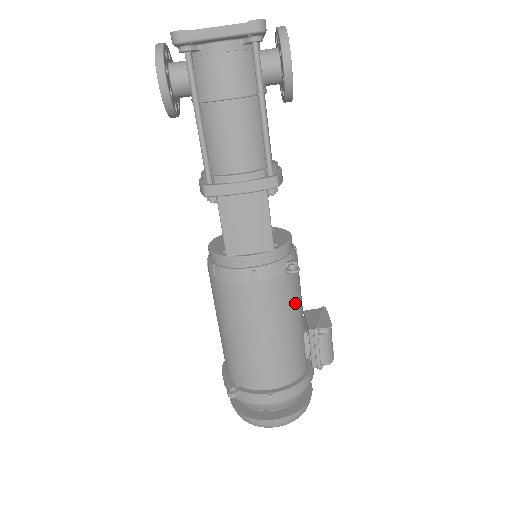
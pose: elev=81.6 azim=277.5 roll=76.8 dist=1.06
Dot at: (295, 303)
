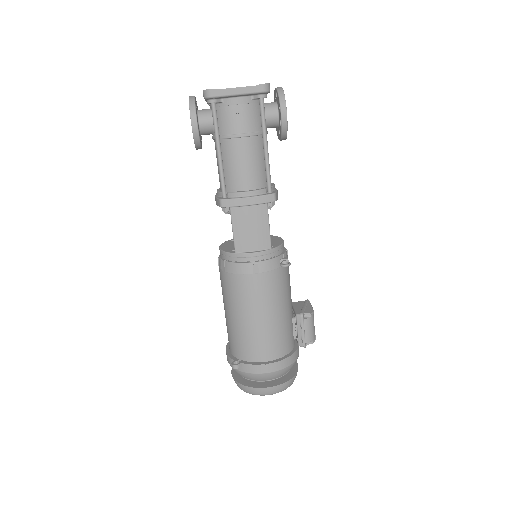
Dot at: (286, 292)
